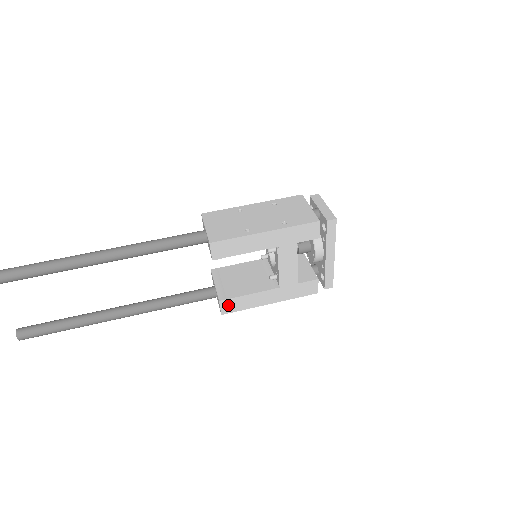
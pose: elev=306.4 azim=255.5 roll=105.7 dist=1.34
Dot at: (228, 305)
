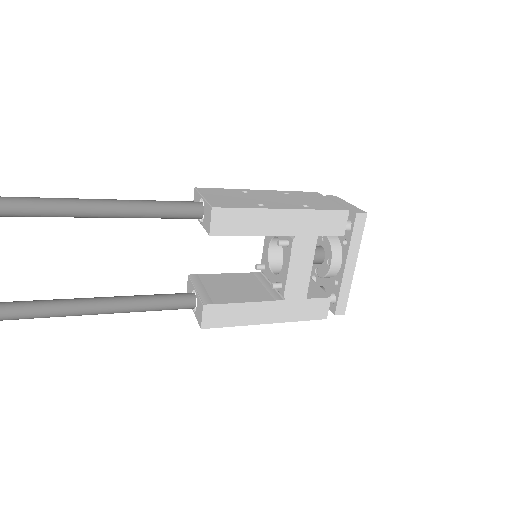
Dot at: (213, 314)
